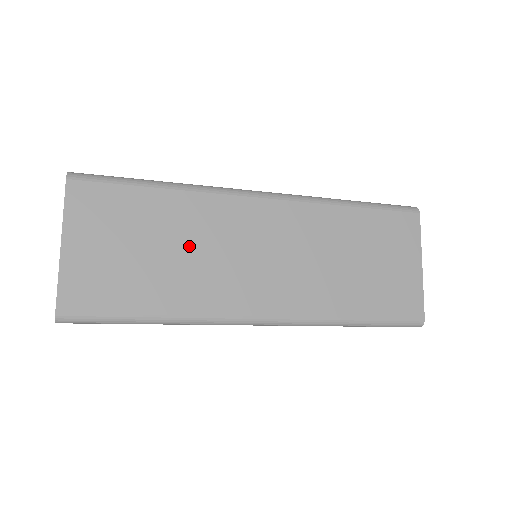
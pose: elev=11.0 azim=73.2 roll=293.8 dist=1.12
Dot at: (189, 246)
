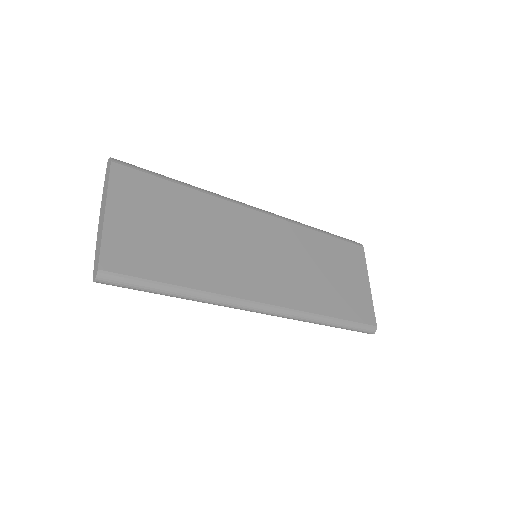
Dot at: (208, 236)
